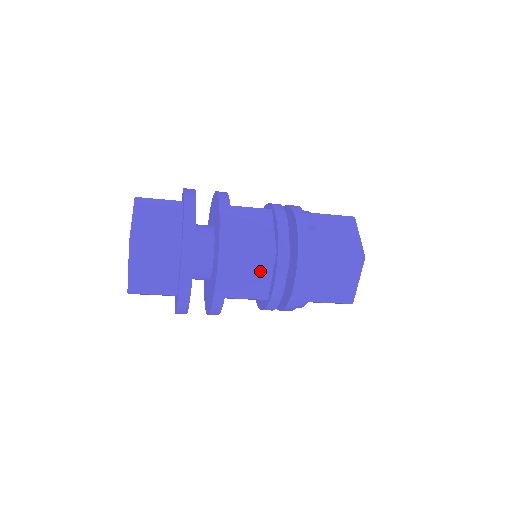
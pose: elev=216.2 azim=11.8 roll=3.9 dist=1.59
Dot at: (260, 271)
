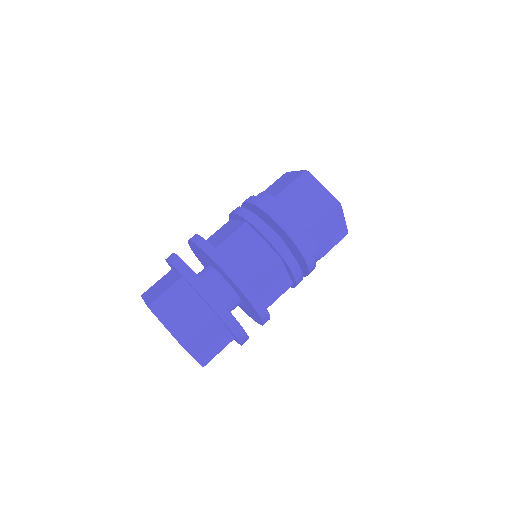
Dot at: (251, 244)
